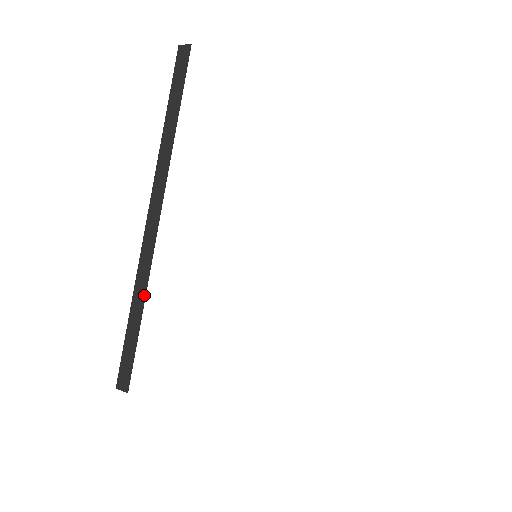
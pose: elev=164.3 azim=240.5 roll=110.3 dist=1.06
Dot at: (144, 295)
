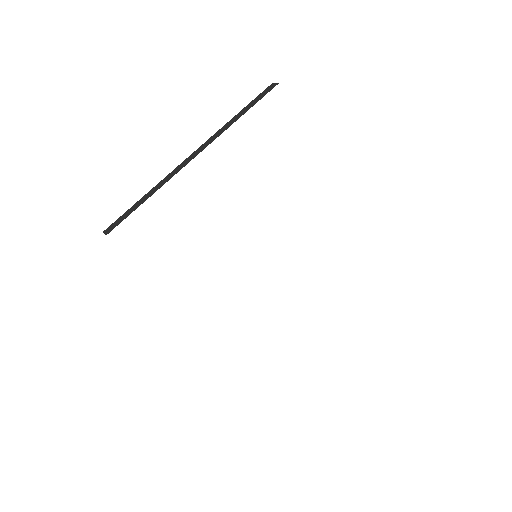
Dot at: occluded
